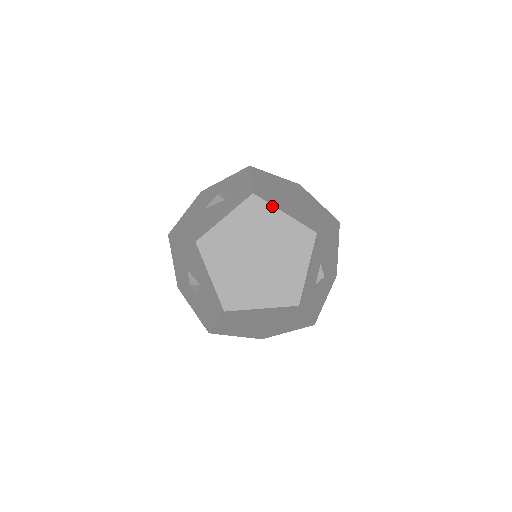
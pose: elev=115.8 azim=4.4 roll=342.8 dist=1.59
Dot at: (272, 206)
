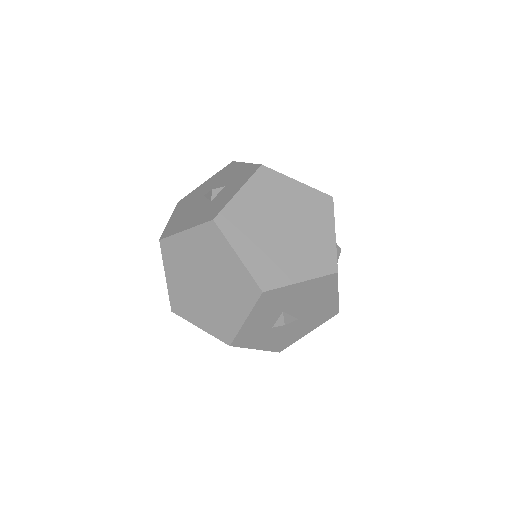
Dot at: (227, 242)
